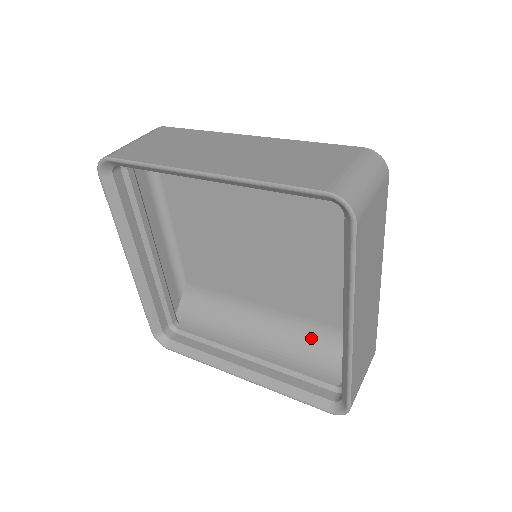
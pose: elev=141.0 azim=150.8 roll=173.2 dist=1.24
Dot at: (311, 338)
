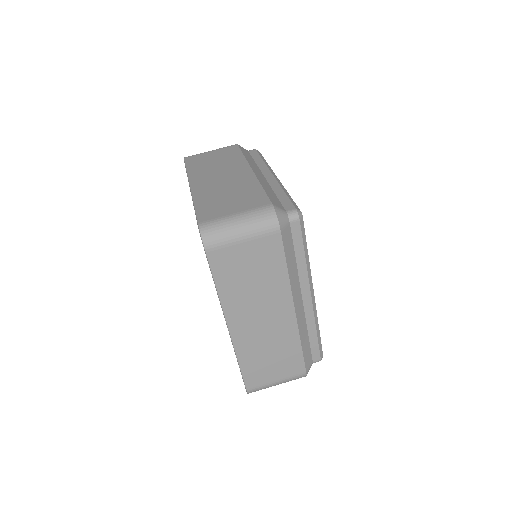
Dot at: occluded
